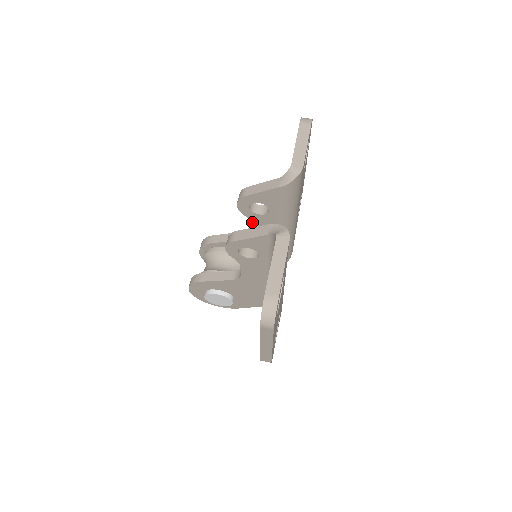
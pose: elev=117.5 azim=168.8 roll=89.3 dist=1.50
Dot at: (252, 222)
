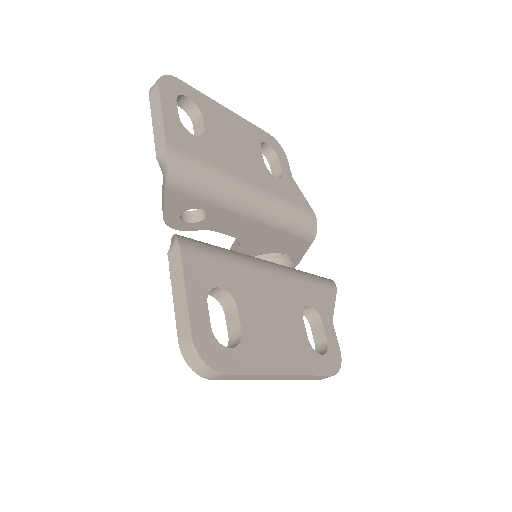
Dot at: (214, 229)
